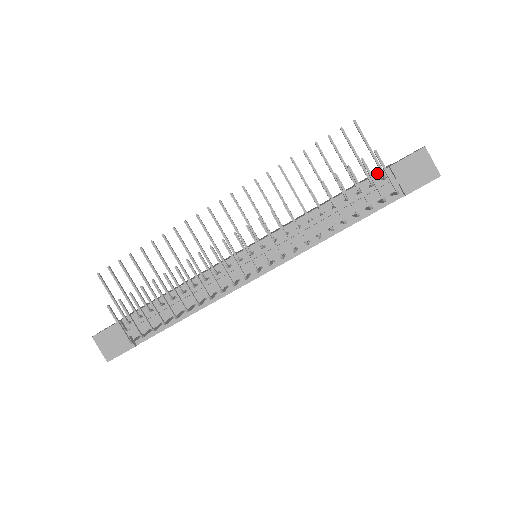
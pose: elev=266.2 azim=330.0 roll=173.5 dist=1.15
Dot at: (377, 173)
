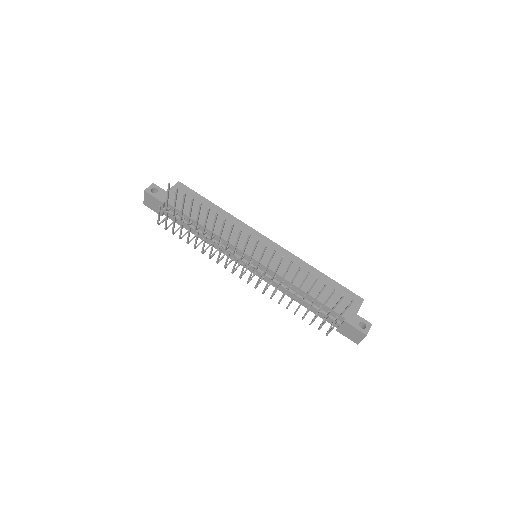
Dot at: (338, 313)
